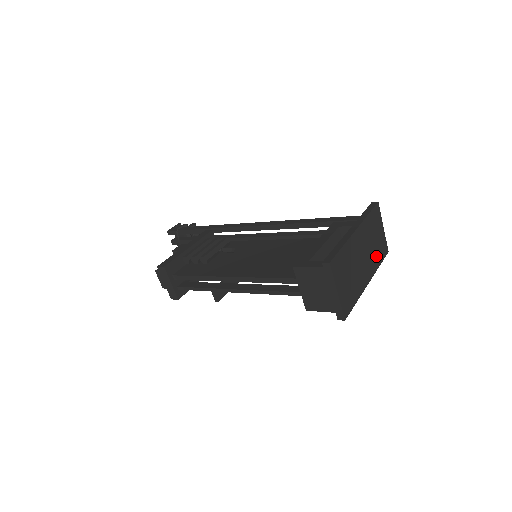
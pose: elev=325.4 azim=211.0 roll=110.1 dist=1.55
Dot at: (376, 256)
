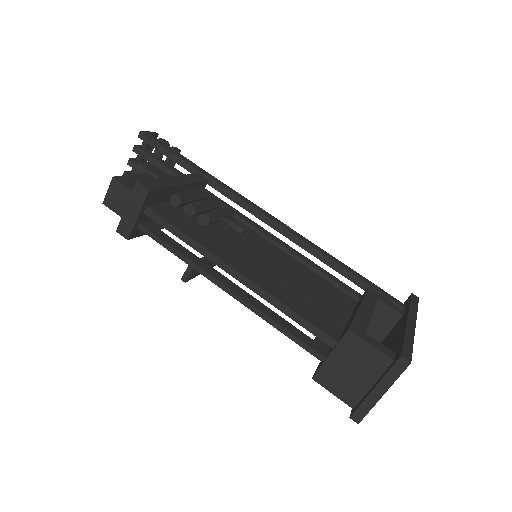
Dot at: occluded
